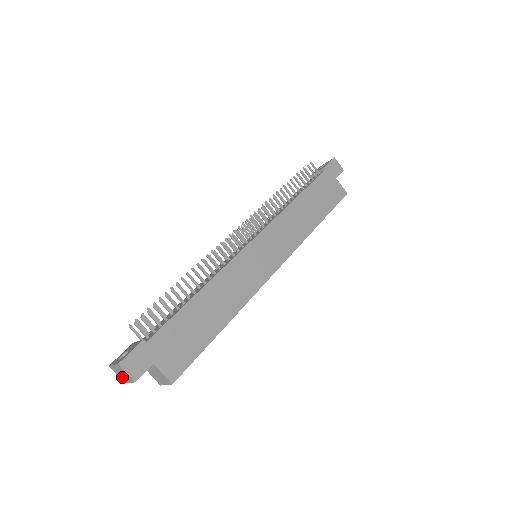
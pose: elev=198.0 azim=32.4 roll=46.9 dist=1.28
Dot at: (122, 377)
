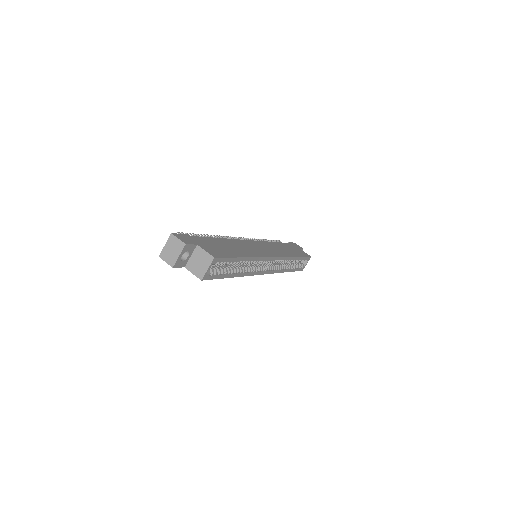
Dot at: (171, 257)
